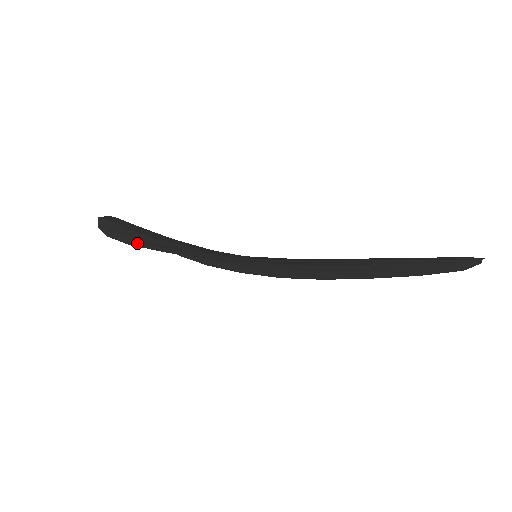
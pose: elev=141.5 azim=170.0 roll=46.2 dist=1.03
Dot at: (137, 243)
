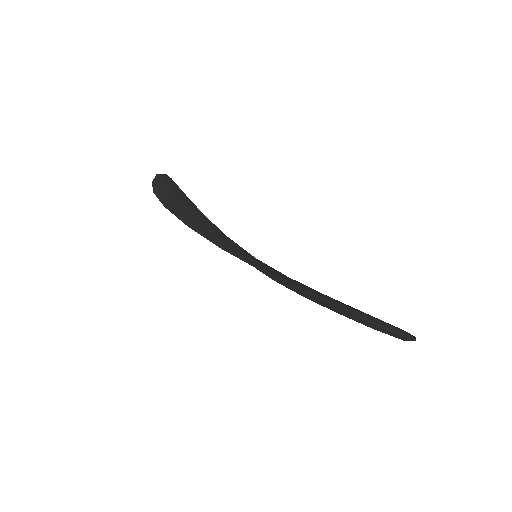
Dot at: (171, 208)
